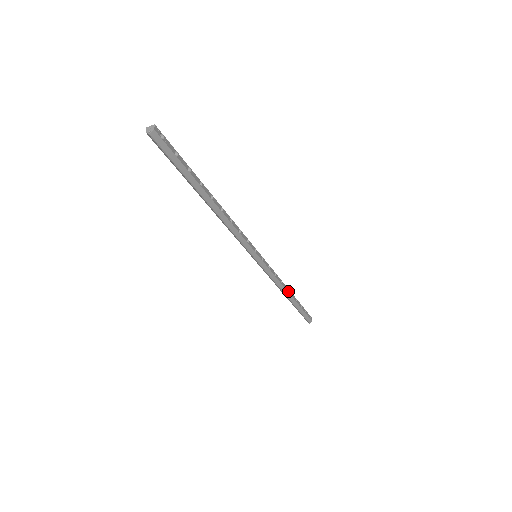
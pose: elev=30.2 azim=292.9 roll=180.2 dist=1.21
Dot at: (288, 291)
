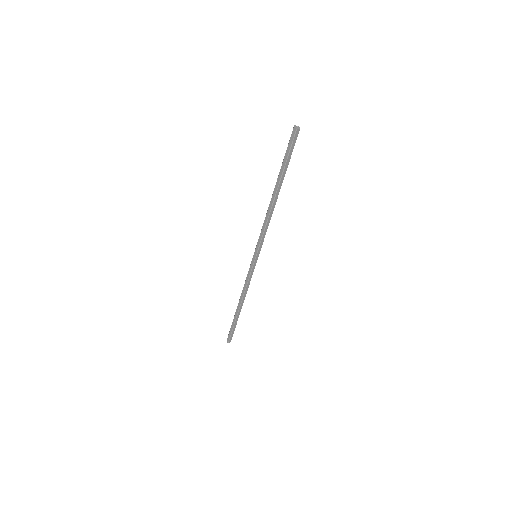
Dot at: occluded
